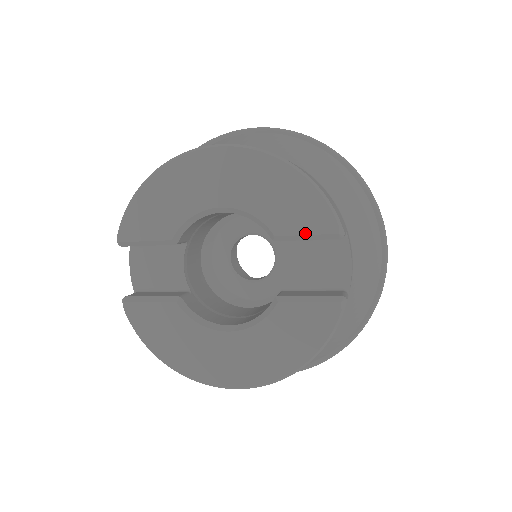
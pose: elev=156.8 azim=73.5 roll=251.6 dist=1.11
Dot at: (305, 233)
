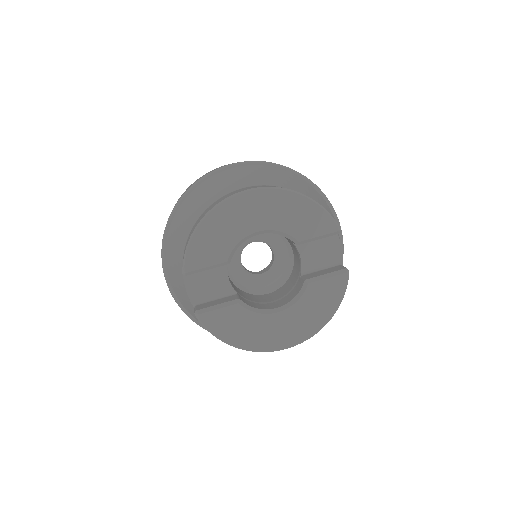
Dot at: (318, 235)
